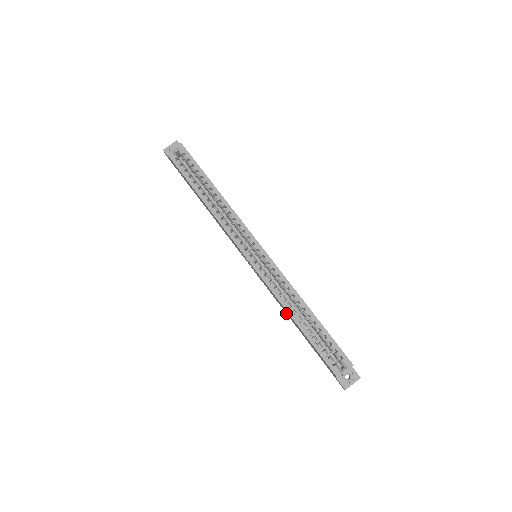
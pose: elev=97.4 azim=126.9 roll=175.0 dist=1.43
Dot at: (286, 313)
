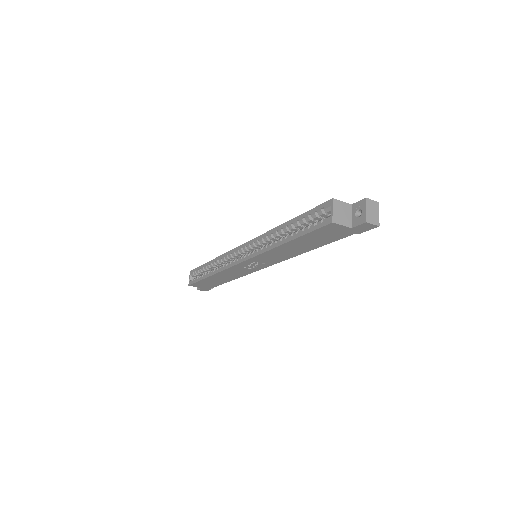
Dot at: (300, 254)
